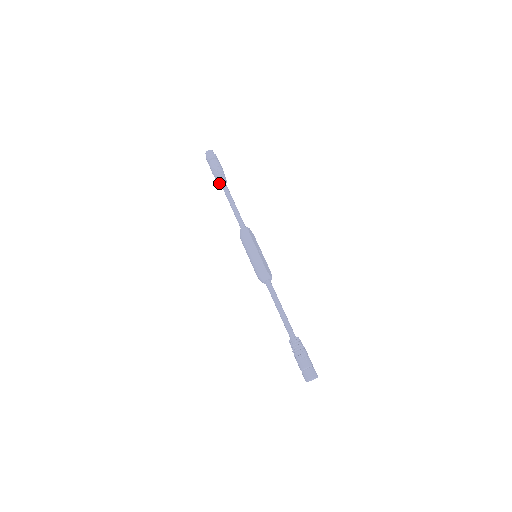
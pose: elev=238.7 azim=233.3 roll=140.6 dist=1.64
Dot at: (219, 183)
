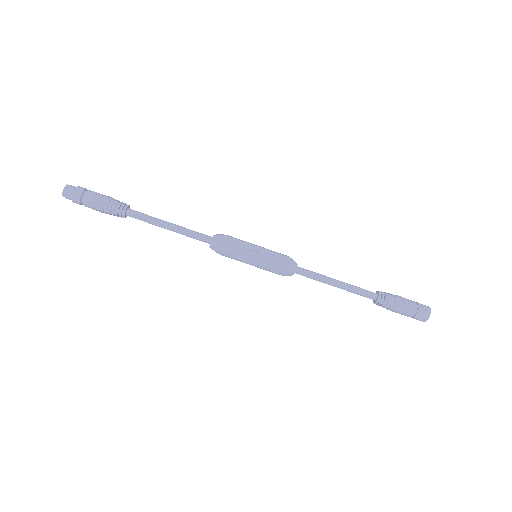
Dot at: (125, 217)
